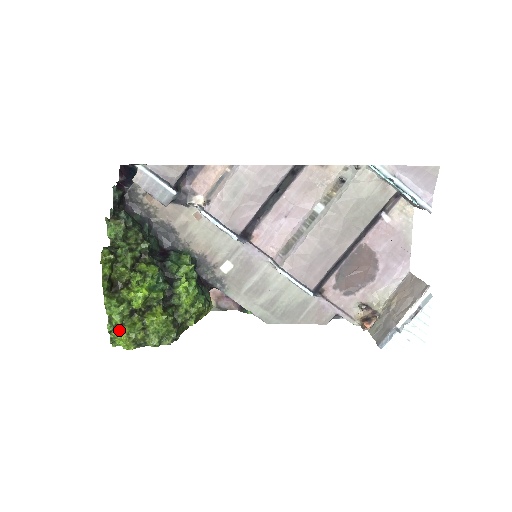
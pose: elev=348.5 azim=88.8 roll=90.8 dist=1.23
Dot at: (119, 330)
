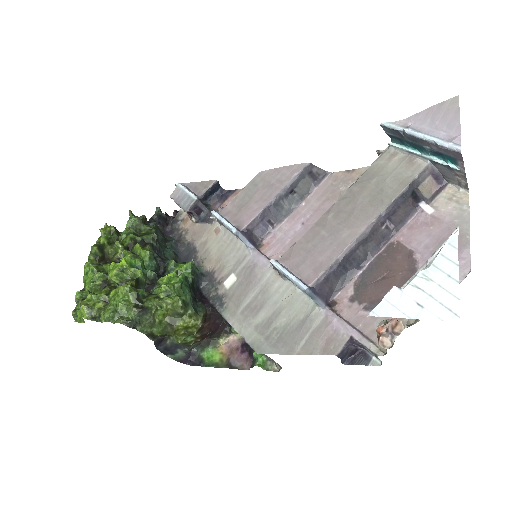
Dot at: occluded
